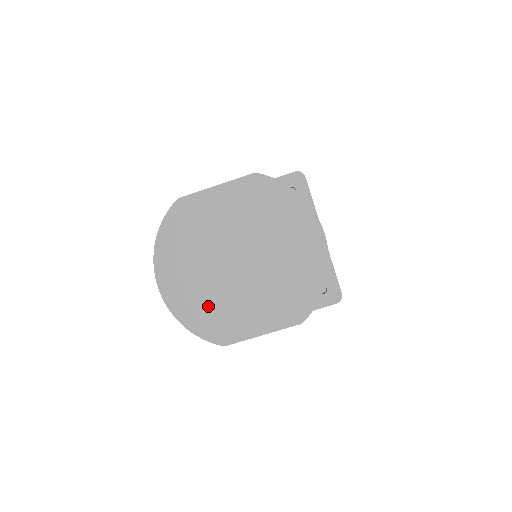
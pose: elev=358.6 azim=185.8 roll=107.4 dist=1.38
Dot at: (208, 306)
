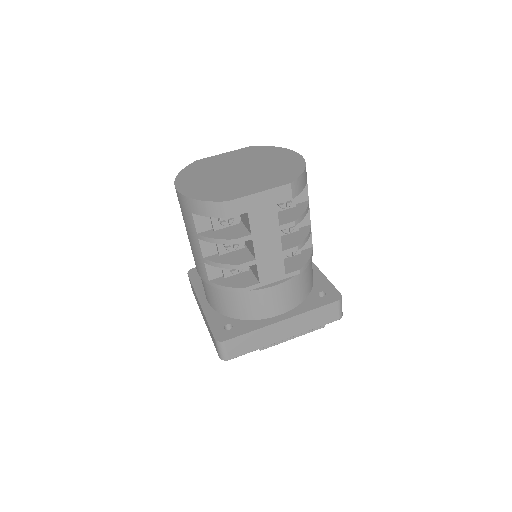
Dot at: (215, 189)
